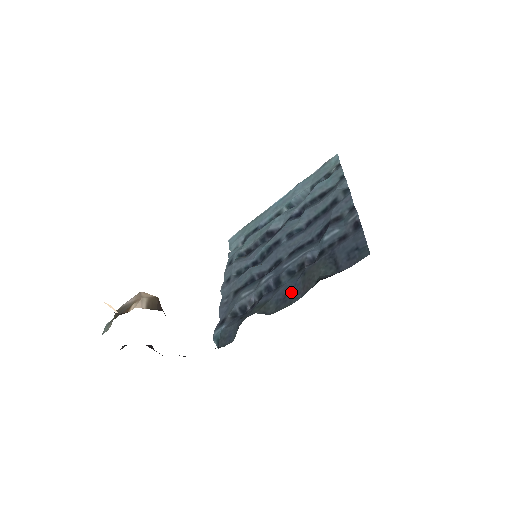
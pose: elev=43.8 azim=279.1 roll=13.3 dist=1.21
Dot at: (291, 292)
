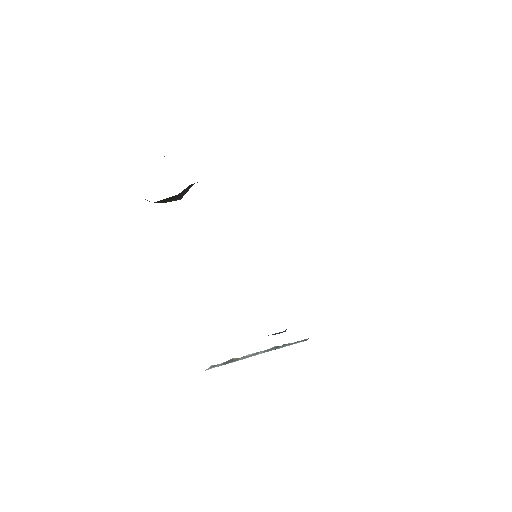
Dot at: occluded
